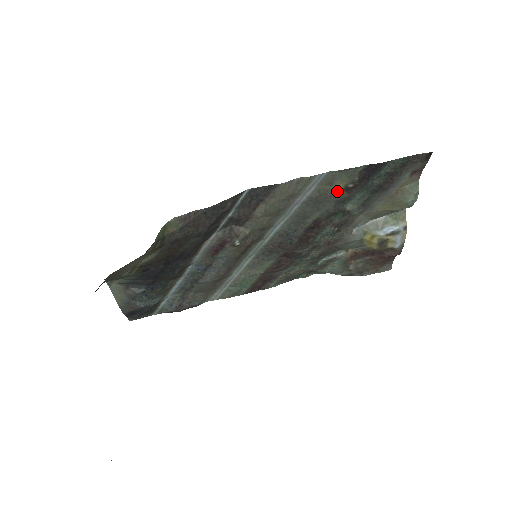
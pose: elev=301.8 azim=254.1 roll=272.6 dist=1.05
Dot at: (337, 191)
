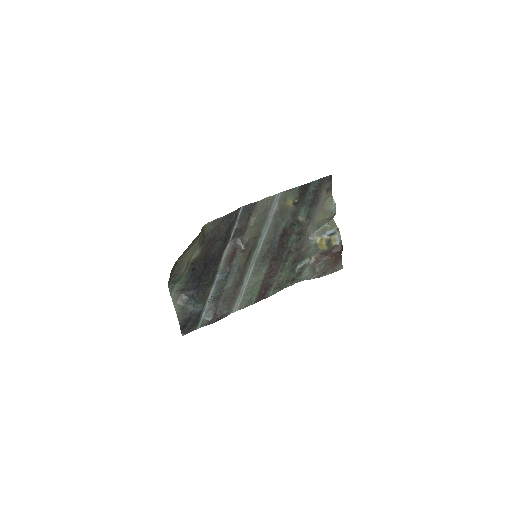
Dot at: (290, 206)
